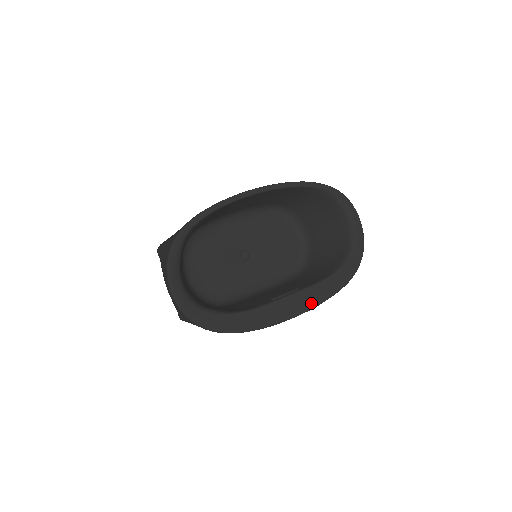
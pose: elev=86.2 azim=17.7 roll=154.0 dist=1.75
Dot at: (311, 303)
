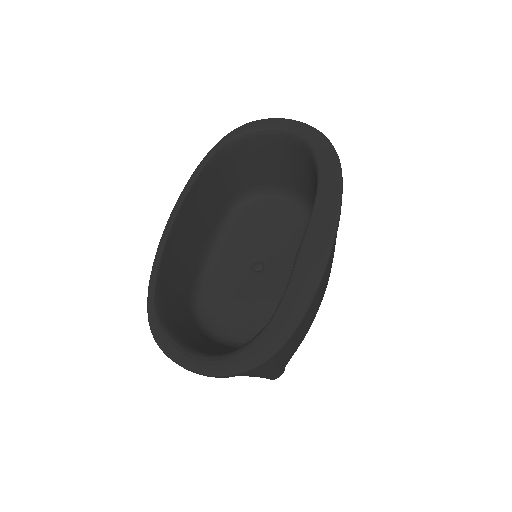
Dot at: (329, 225)
